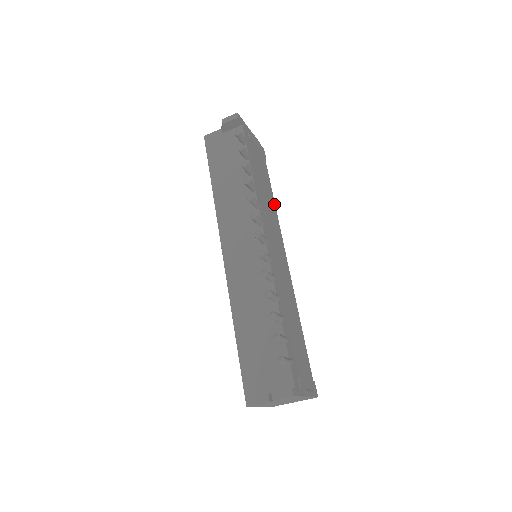
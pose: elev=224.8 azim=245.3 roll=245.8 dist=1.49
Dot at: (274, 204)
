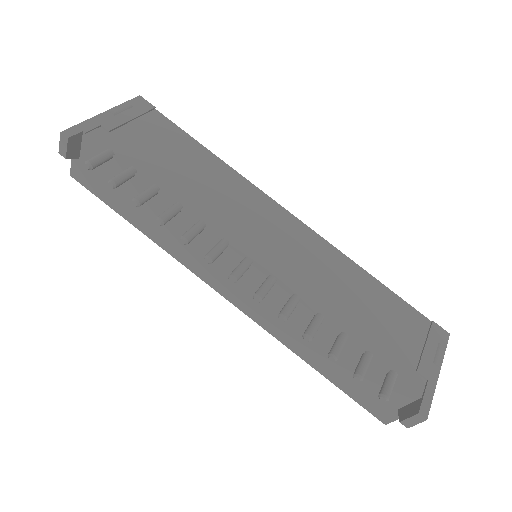
Dot at: (216, 159)
